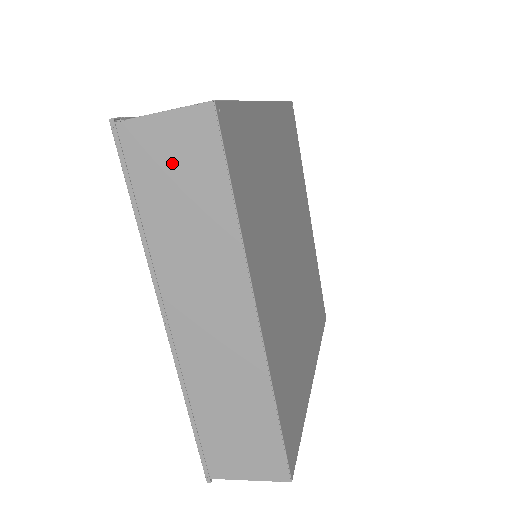
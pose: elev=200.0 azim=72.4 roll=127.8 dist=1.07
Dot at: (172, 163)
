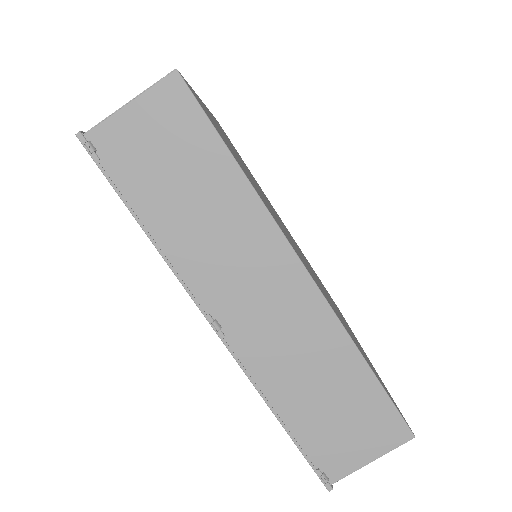
Dot at: occluded
